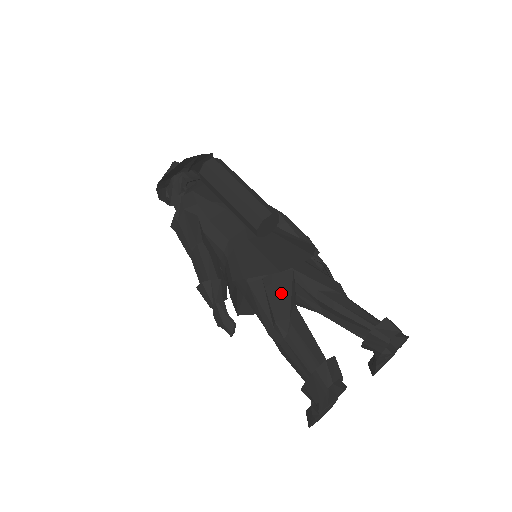
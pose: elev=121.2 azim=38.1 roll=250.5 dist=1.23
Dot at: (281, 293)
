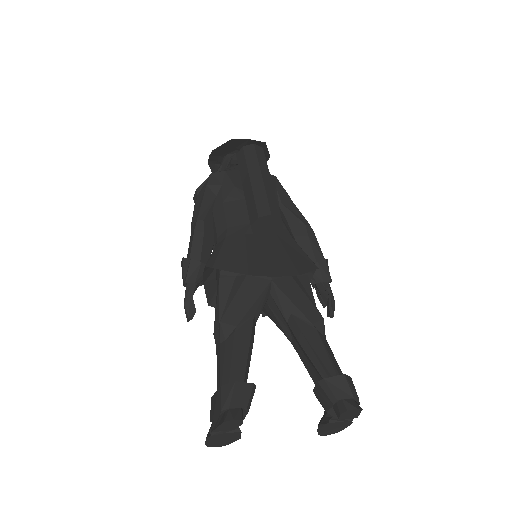
Dot at: (244, 298)
